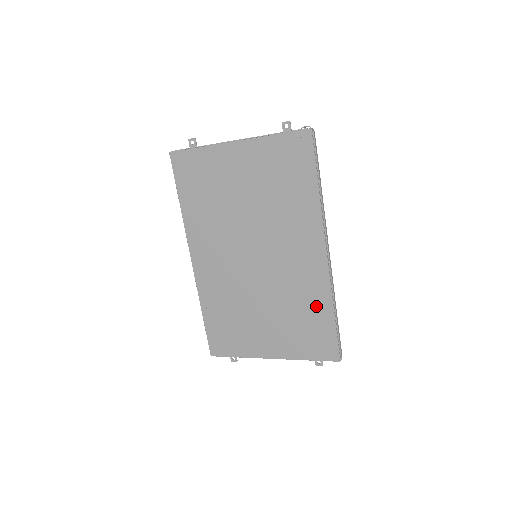
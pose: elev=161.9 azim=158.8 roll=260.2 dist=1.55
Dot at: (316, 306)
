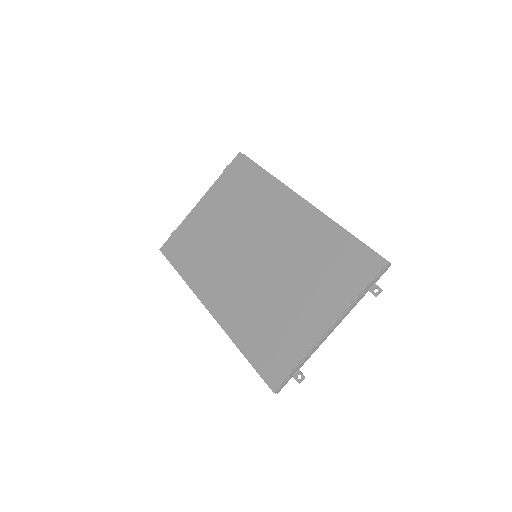
Dot at: (326, 240)
